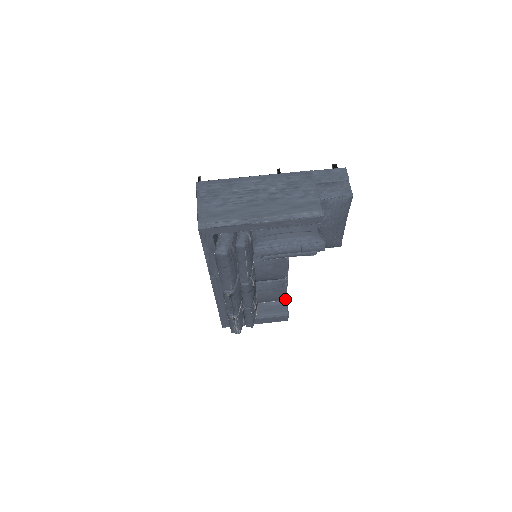
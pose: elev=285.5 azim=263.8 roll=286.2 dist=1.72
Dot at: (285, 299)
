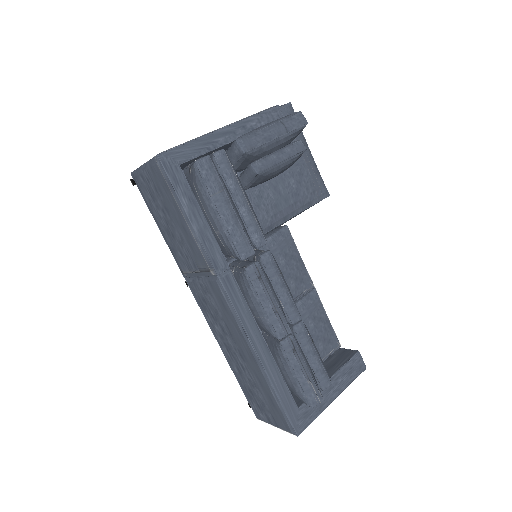
Dot at: (338, 343)
